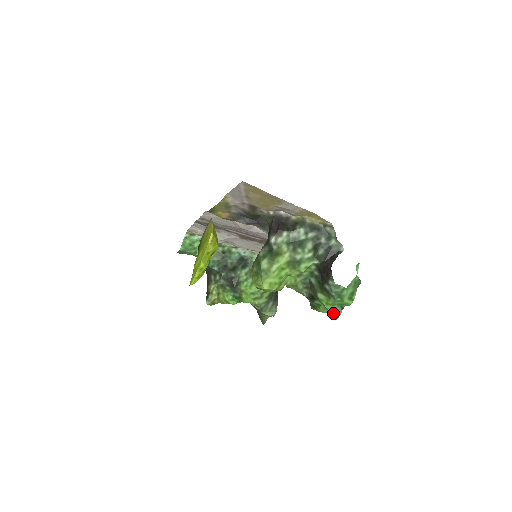
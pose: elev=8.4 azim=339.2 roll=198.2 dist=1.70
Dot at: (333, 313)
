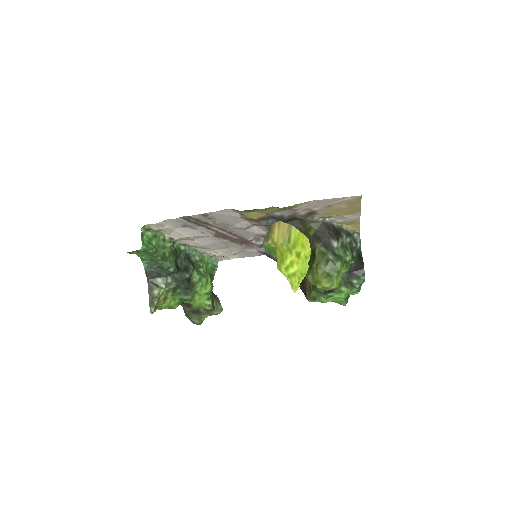
Dot at: (345, 301)
